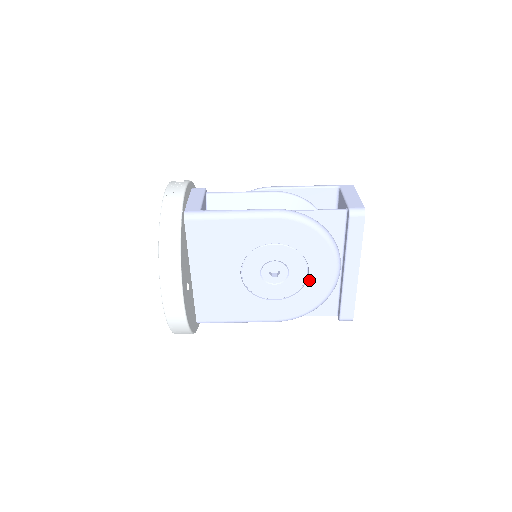
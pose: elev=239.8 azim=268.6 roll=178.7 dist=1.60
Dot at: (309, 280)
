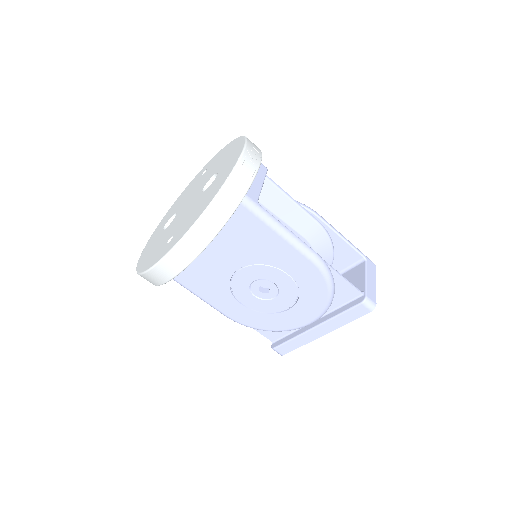
Dot at: (283, 313)
